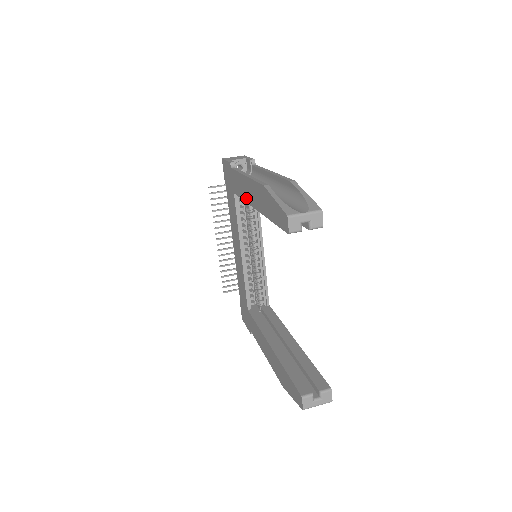
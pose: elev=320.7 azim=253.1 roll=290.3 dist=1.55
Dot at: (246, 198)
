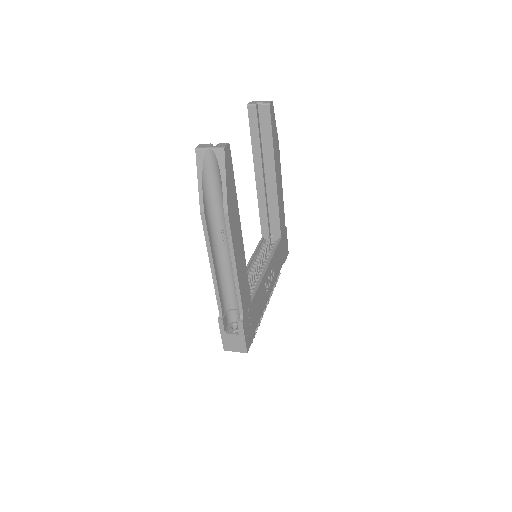
Dot at: (258, 198)
